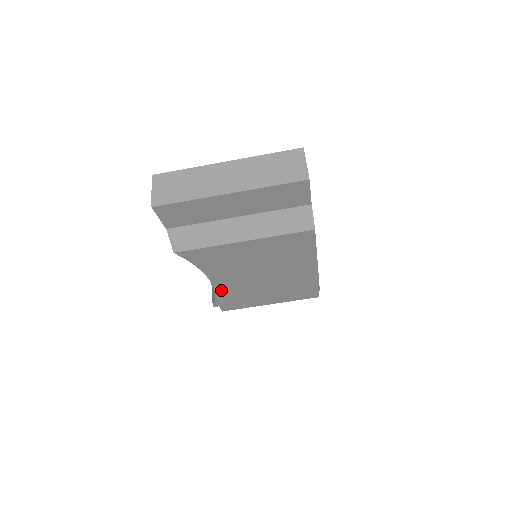
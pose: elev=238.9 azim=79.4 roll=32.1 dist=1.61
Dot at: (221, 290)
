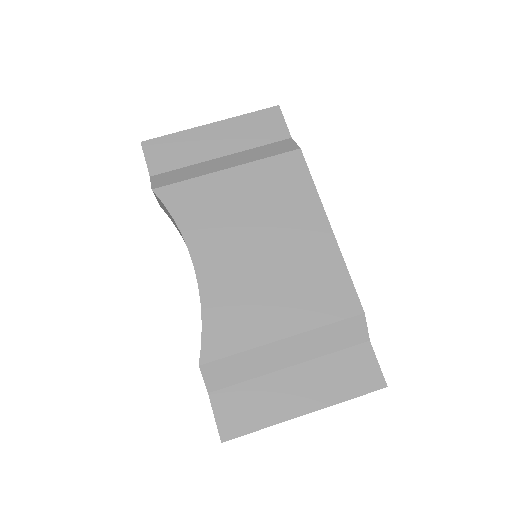
Dot at: (209, 298)
